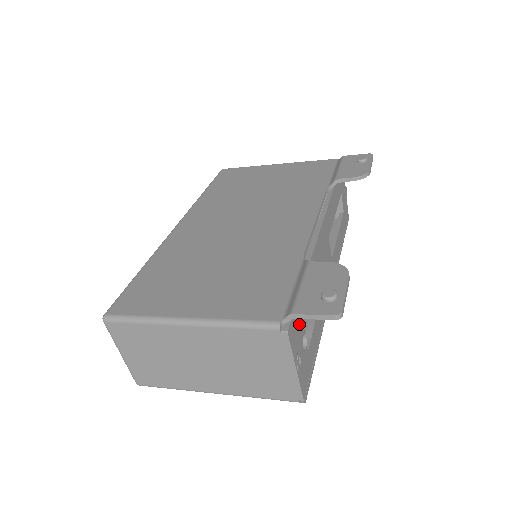
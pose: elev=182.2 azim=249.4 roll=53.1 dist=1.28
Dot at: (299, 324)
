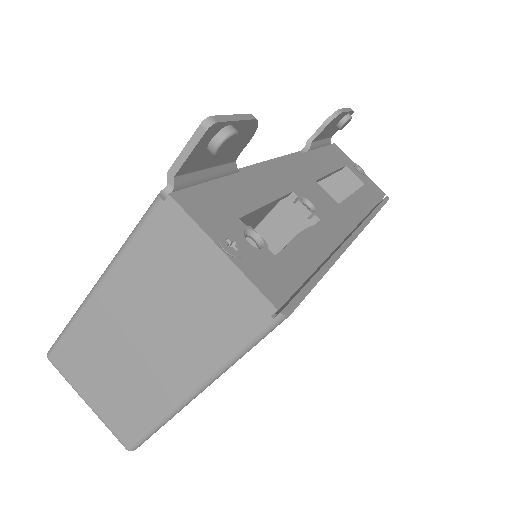
Dot at: (222, 209)
